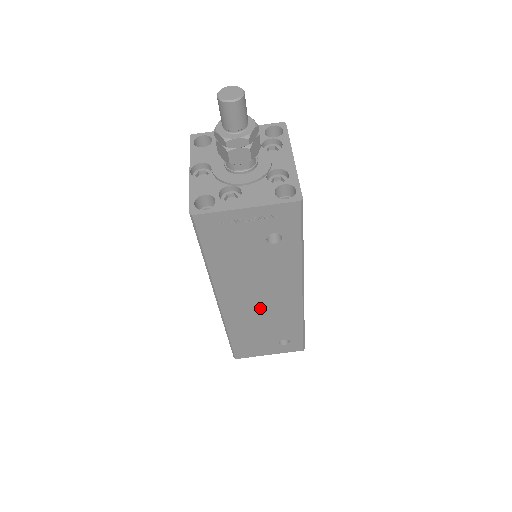
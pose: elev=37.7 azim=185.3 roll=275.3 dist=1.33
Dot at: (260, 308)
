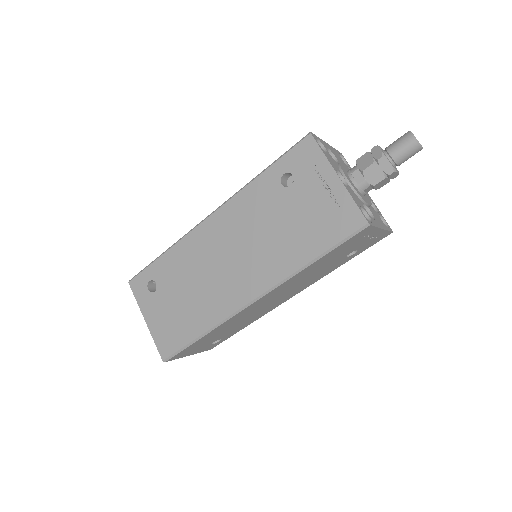
Dot at: (260, 308)
